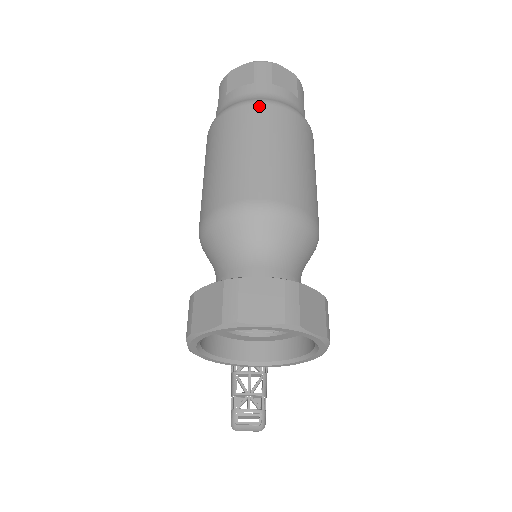
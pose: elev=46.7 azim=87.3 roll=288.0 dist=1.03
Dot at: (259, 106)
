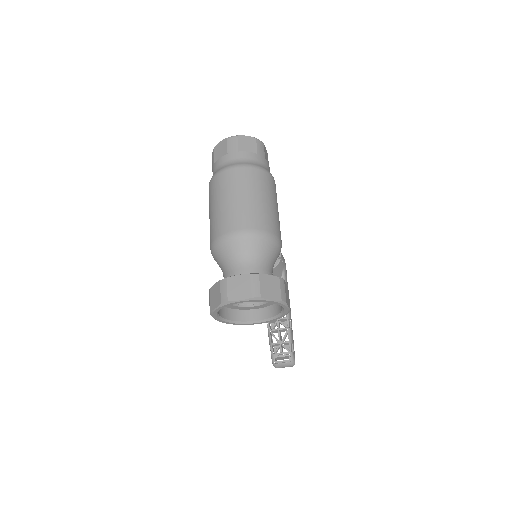
Dot at: (230, 171)
